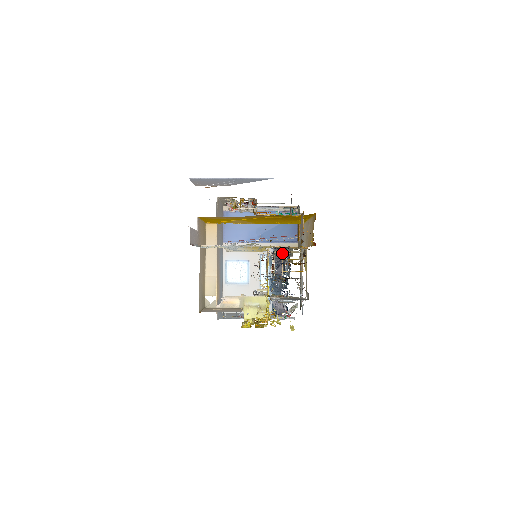
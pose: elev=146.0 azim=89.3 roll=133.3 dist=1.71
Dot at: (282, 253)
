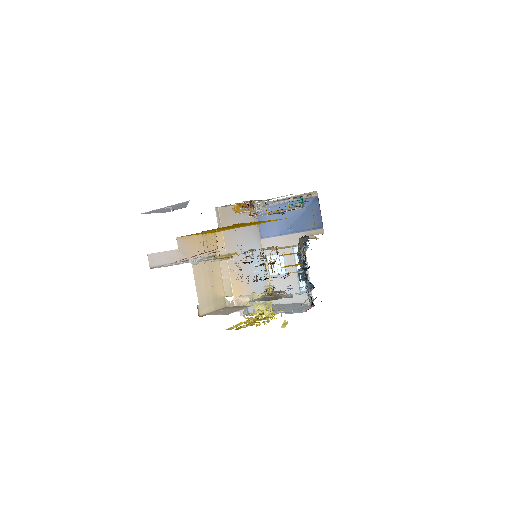
Dot at: occluded
